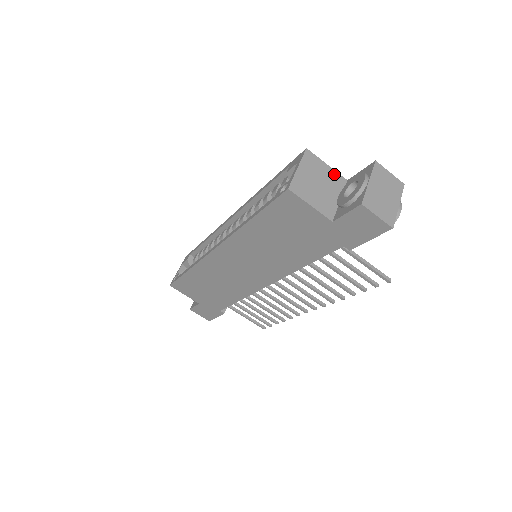
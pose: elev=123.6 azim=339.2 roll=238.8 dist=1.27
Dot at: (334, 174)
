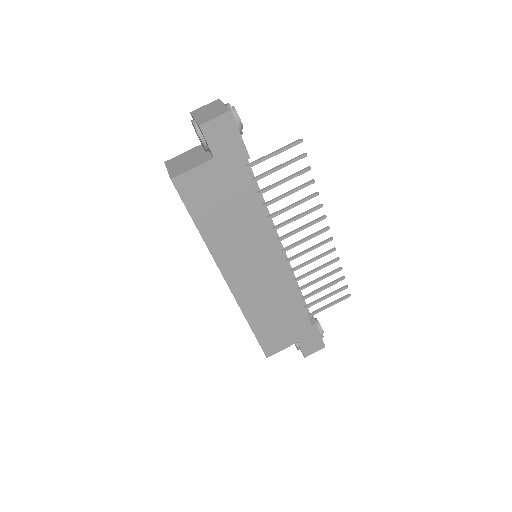
Dot at: (193, 150)
